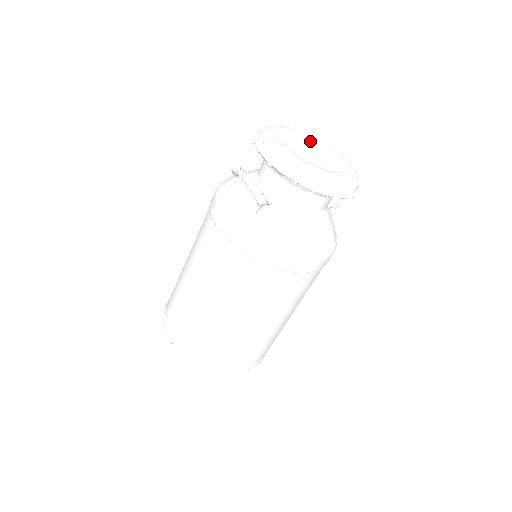
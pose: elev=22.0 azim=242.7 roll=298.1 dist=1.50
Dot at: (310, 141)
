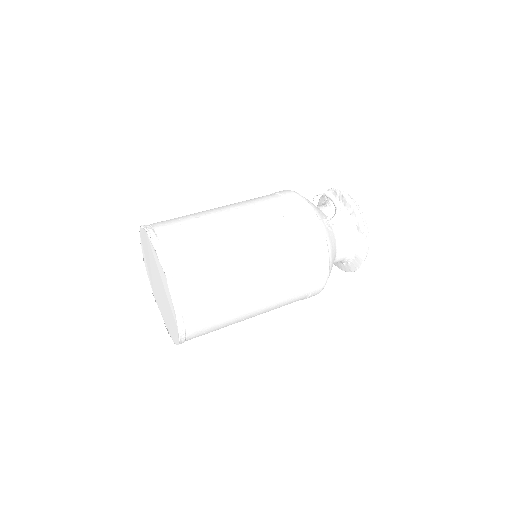
Dot at: occluded
